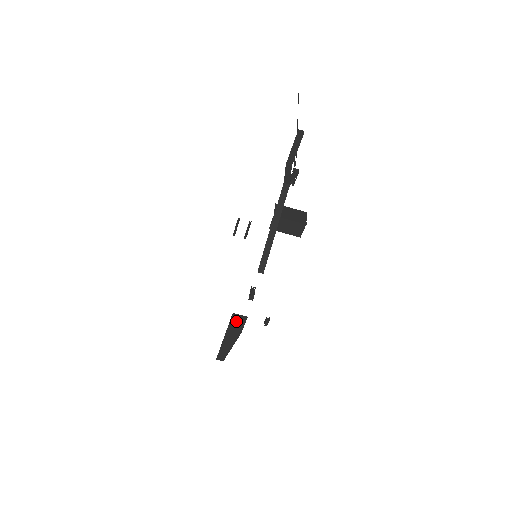
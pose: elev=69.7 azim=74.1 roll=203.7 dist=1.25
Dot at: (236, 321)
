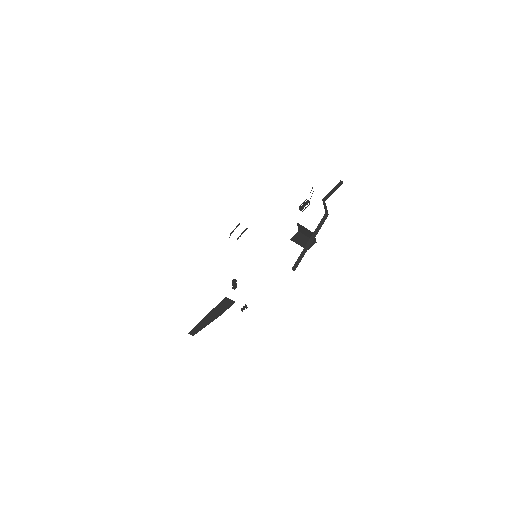
Dot at: (224, 304)
